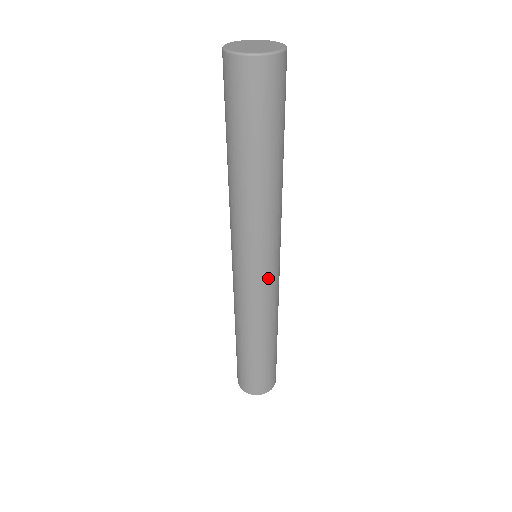
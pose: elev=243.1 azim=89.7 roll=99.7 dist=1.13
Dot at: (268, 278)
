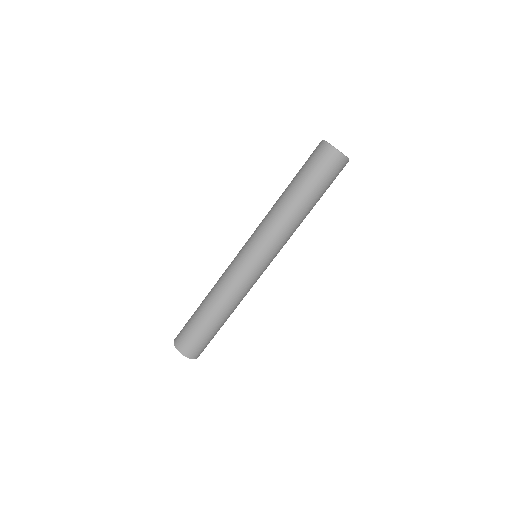
Dot at: (253, 268)
